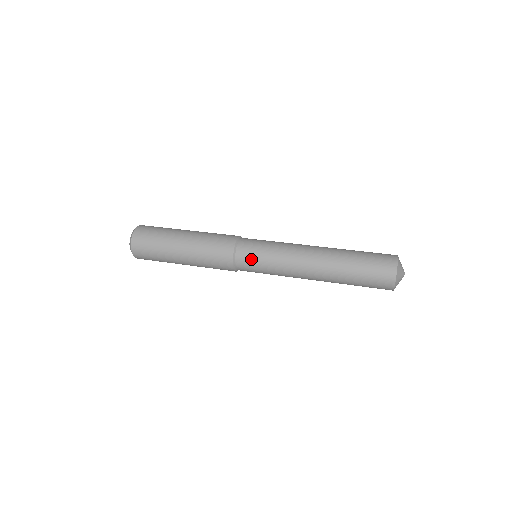
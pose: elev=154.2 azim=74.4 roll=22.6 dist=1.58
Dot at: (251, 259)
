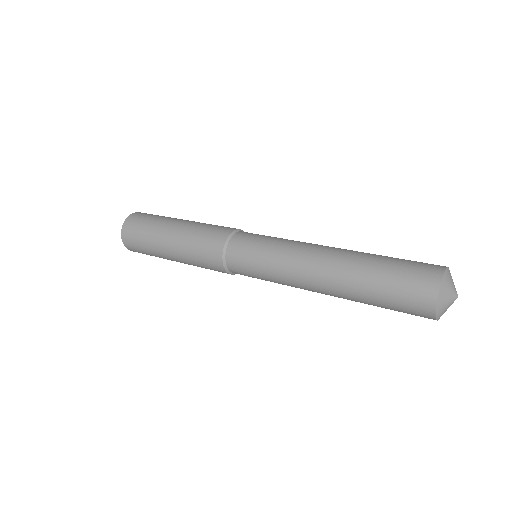
Dot at: (244, 254)
